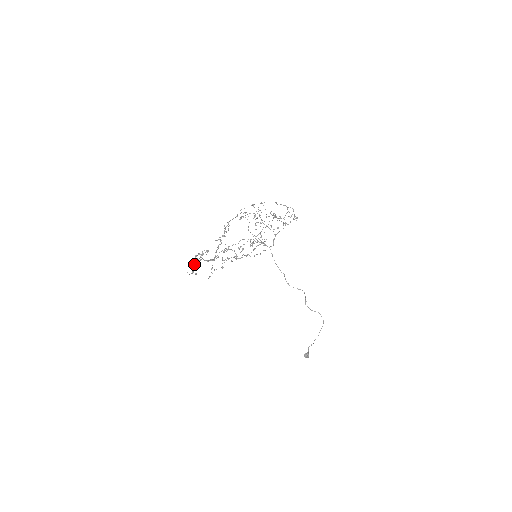
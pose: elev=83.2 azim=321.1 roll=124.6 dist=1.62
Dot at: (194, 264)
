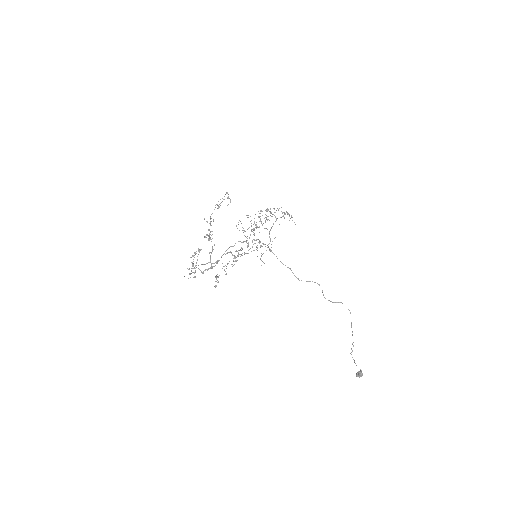
Dot at: occluded
